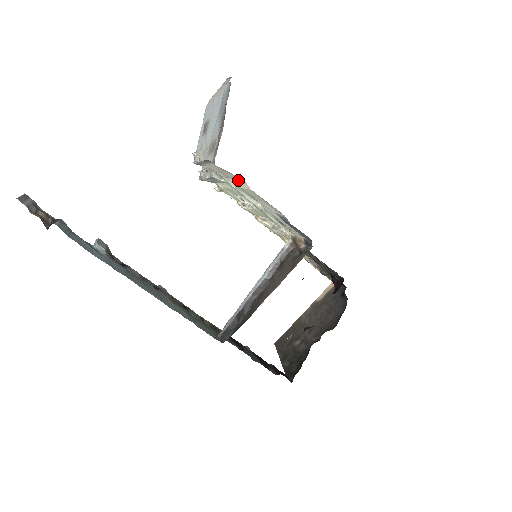
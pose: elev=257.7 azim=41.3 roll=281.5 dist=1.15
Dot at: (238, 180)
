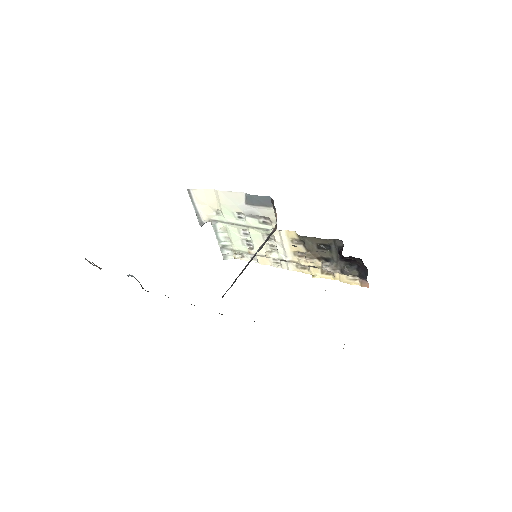
Dot at: (213, 196)
